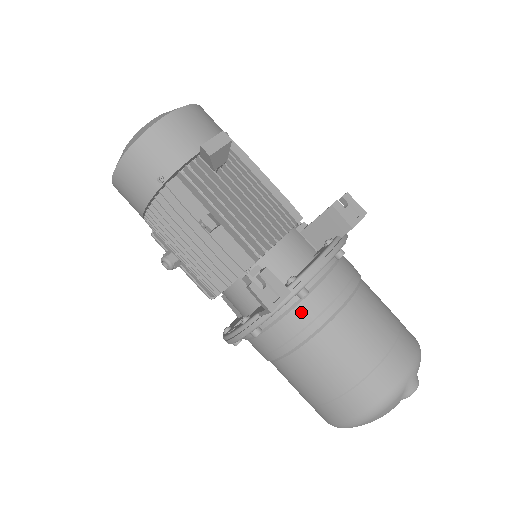
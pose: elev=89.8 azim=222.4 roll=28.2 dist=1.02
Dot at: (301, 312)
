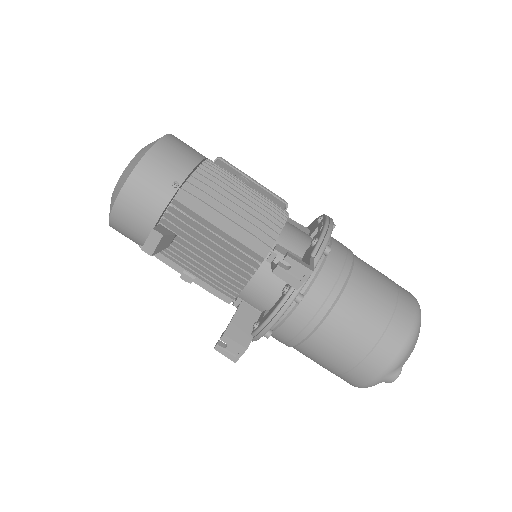
Dot at: (277, 336)
